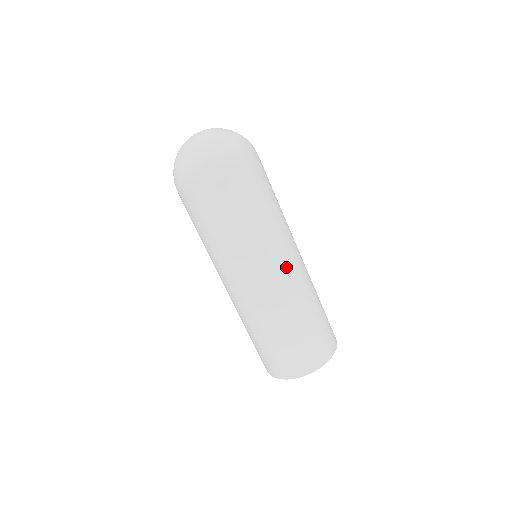
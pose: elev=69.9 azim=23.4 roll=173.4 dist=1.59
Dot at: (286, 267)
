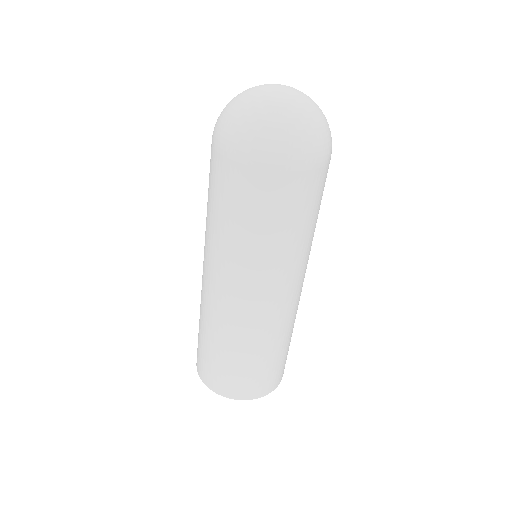
Dot at: (259, 298)
